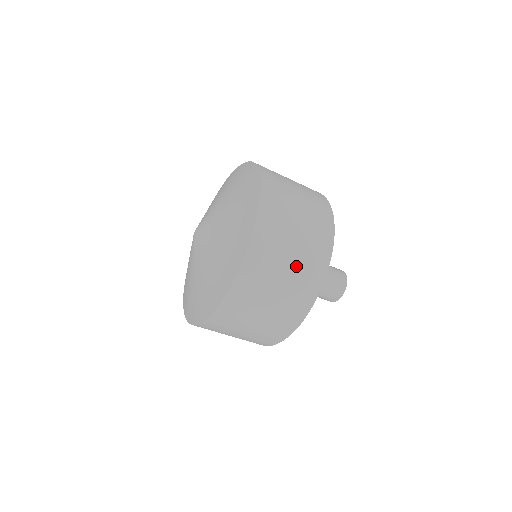
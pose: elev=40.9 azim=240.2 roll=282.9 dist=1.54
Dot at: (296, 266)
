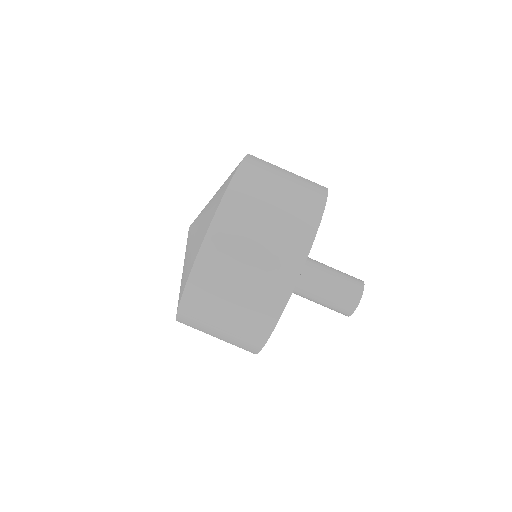
Dot at: occluded
